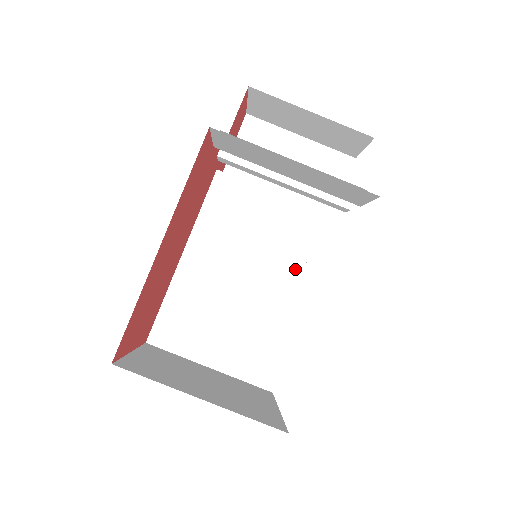
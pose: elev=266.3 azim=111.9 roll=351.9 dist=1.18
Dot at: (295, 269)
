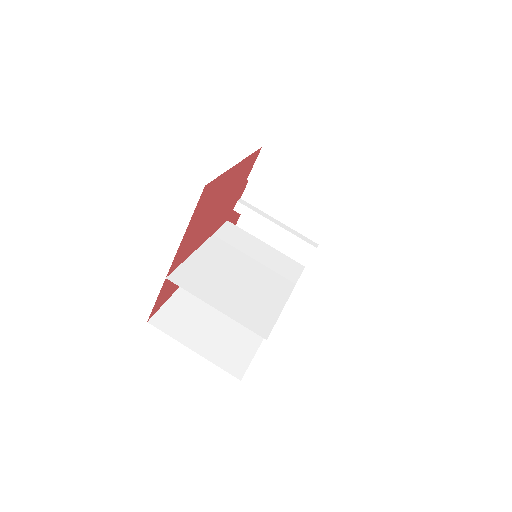
Dot at: (279, 279)
